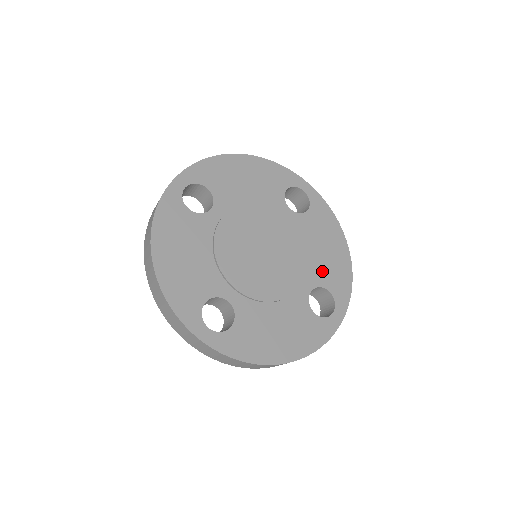
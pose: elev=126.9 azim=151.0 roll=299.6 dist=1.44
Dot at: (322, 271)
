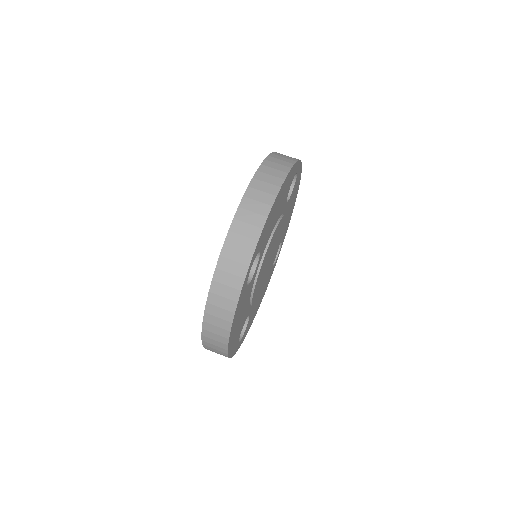
Dot at: (283, 232)
